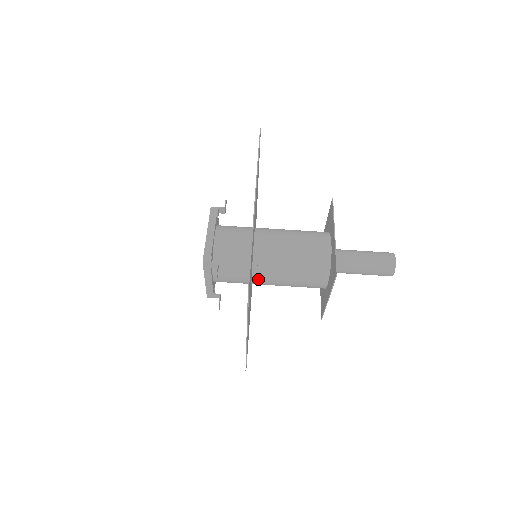
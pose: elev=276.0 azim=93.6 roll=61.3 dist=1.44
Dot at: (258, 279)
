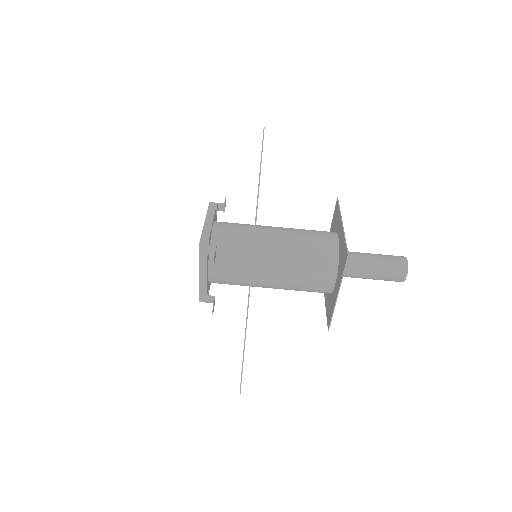
Dot at: (258, 275)
